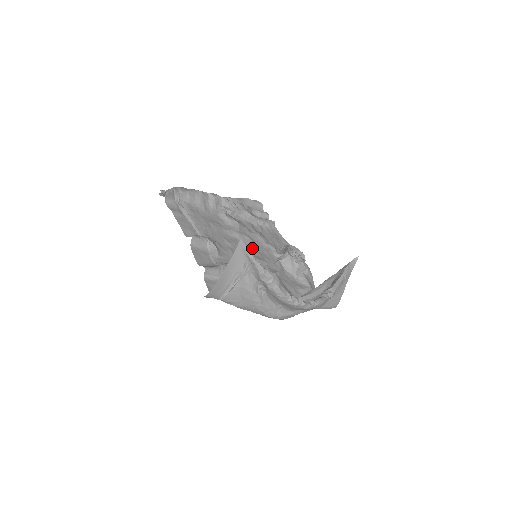
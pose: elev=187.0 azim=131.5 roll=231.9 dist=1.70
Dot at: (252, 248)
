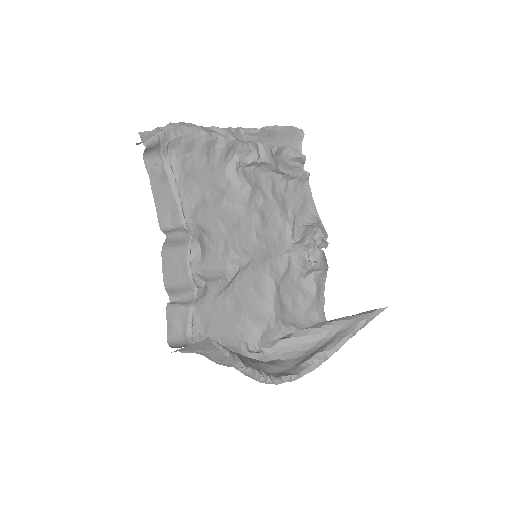
Dot at: (258, 232)
